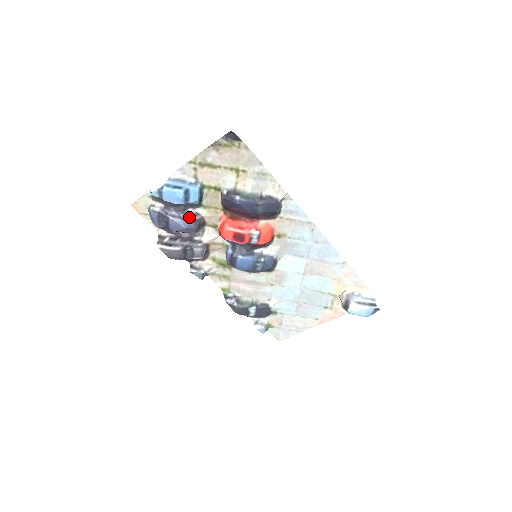
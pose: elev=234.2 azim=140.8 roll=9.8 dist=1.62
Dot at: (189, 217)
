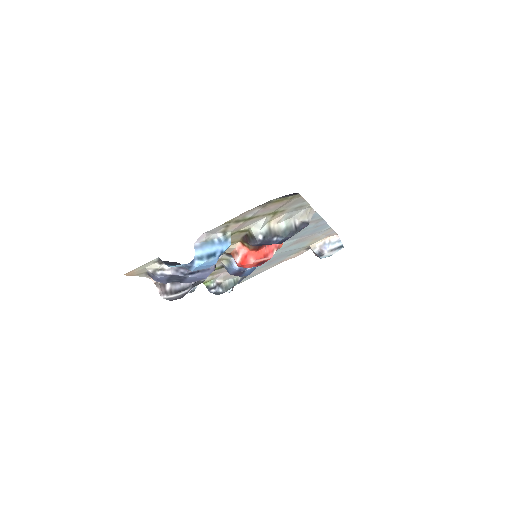
Dot at: occluded
